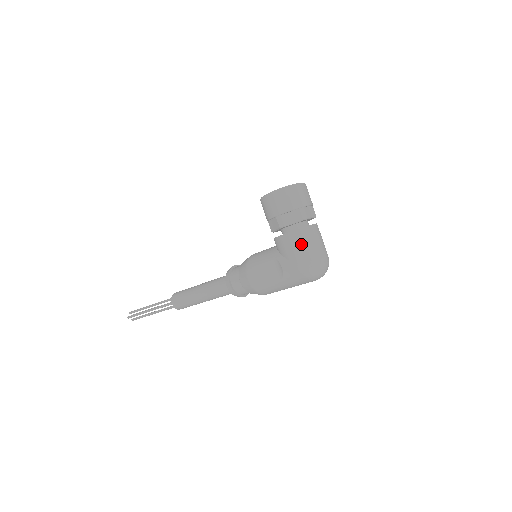
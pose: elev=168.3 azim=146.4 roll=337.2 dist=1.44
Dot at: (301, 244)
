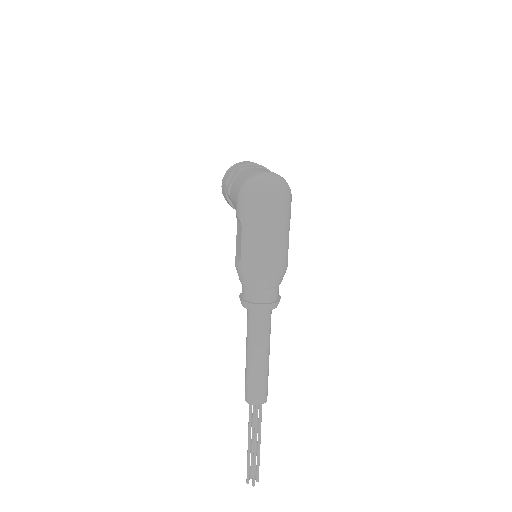
Dot at: (238, 181)
